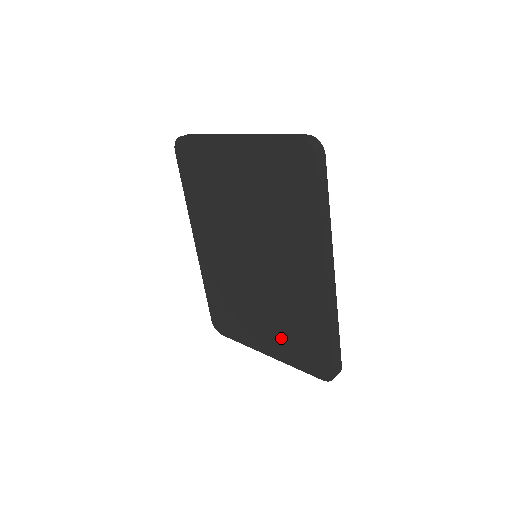
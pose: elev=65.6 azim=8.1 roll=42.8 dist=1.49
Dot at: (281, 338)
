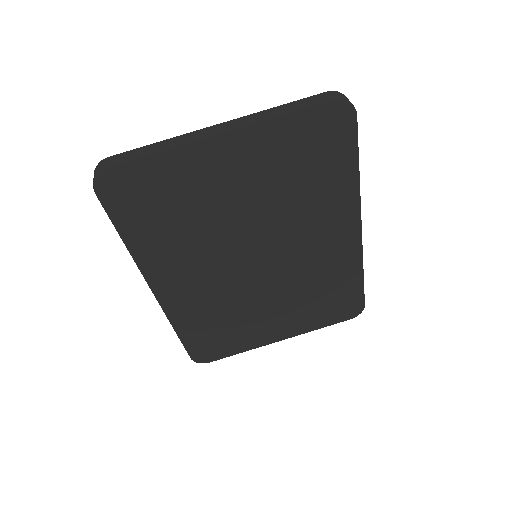
Dot at: (300, 315)
